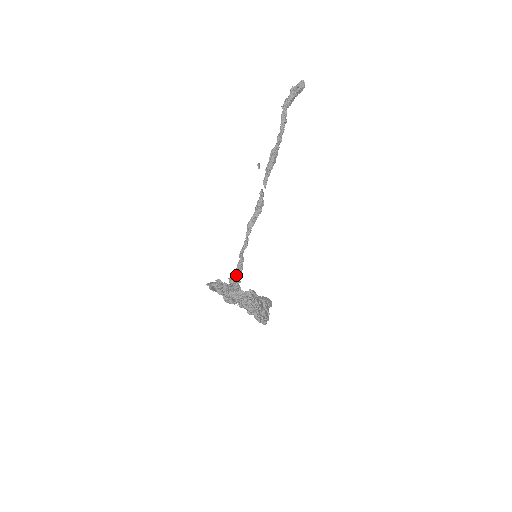
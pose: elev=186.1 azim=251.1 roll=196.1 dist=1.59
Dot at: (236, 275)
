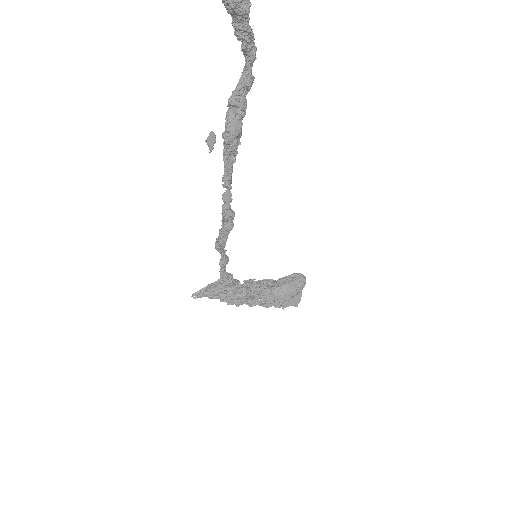
Dot at: (227, 285)
